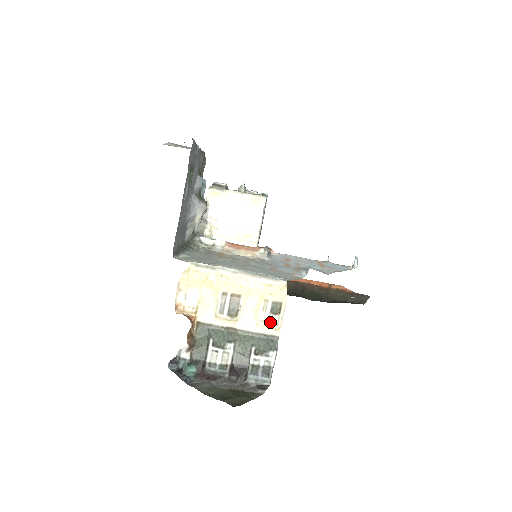
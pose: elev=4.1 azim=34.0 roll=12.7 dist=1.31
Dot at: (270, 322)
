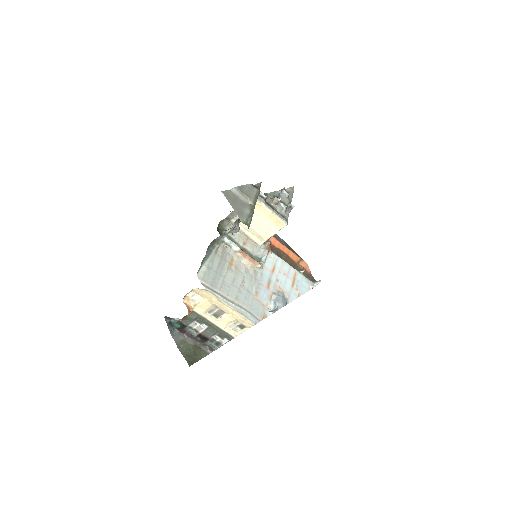
Dot at: (234, 329)
